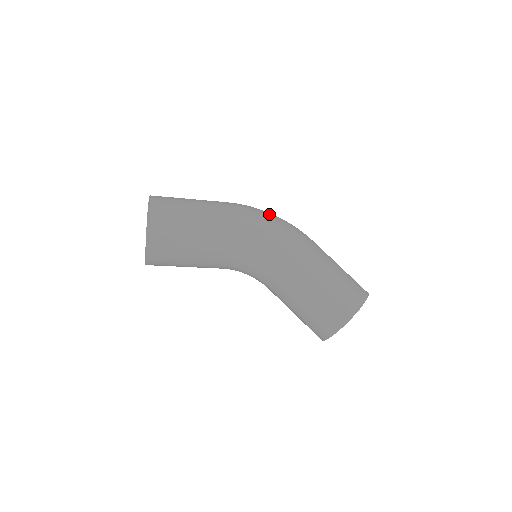
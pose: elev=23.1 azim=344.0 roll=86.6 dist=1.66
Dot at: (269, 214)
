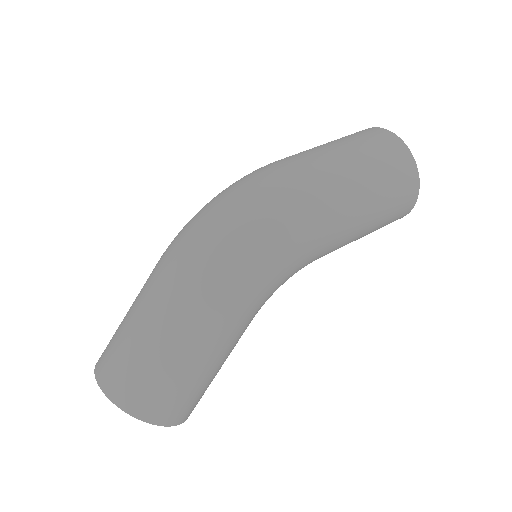
Dot at: (248, 245)
